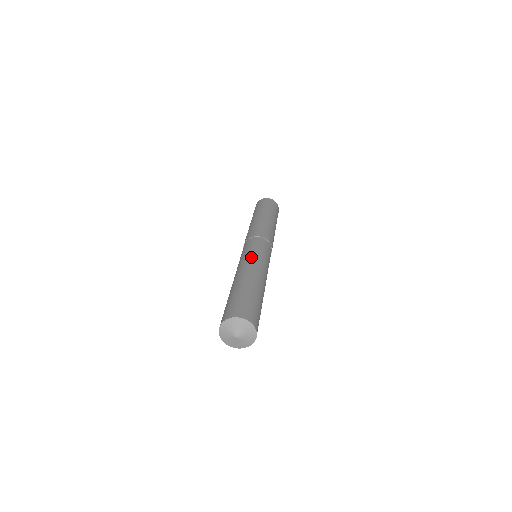
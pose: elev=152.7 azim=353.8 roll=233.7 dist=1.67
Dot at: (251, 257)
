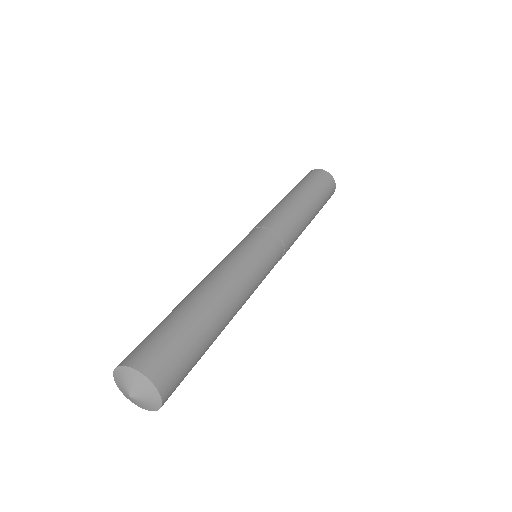
Dot at: (245, 268)
